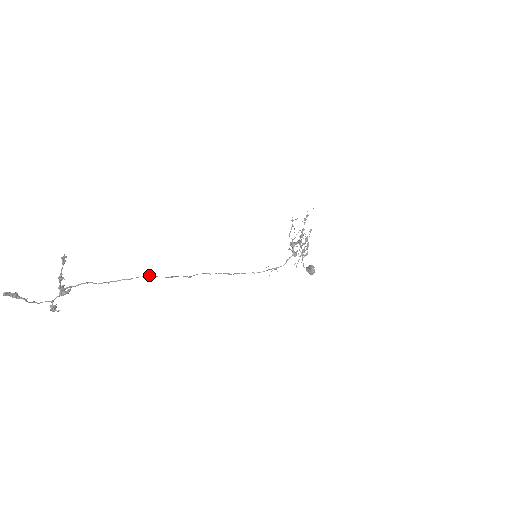
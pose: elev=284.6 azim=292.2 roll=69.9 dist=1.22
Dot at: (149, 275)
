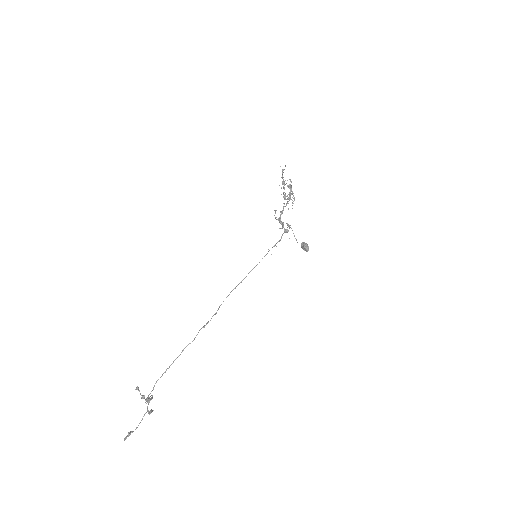
Dot at: occluded
